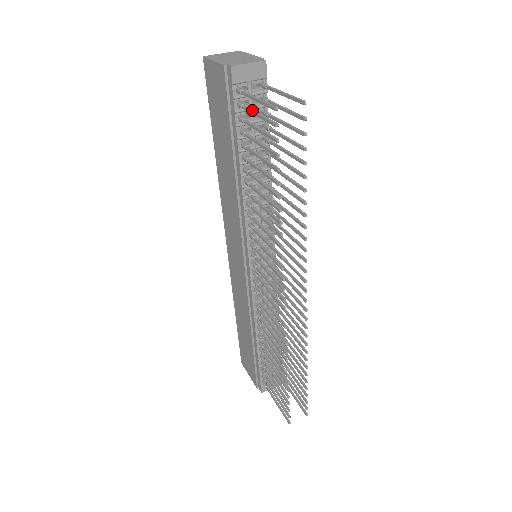
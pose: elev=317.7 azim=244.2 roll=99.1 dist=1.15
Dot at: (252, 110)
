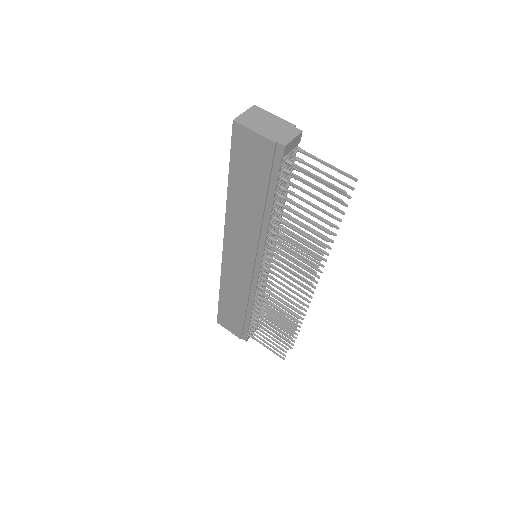
Dot at: (305, 180)
